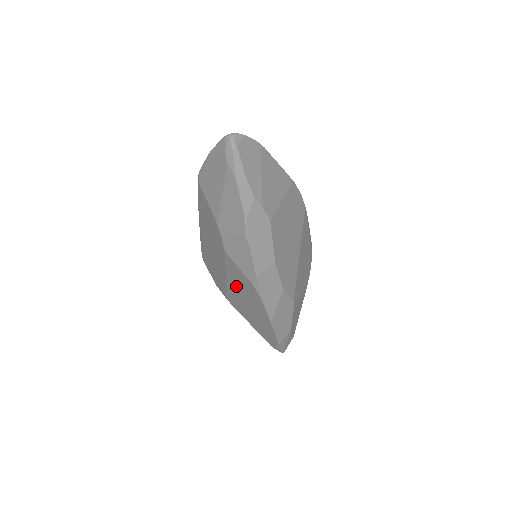
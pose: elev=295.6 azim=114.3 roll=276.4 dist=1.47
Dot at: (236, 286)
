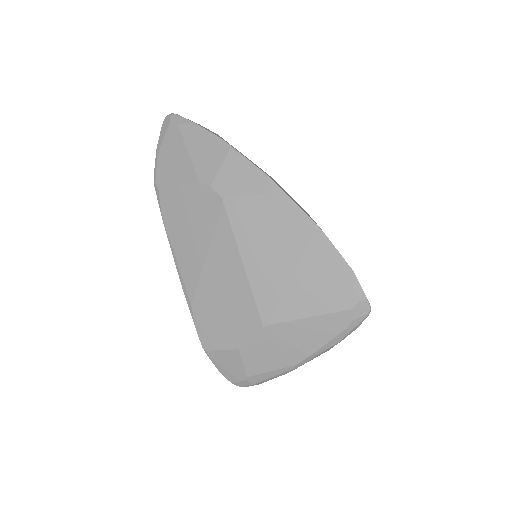
Dot at: (259, 249)
